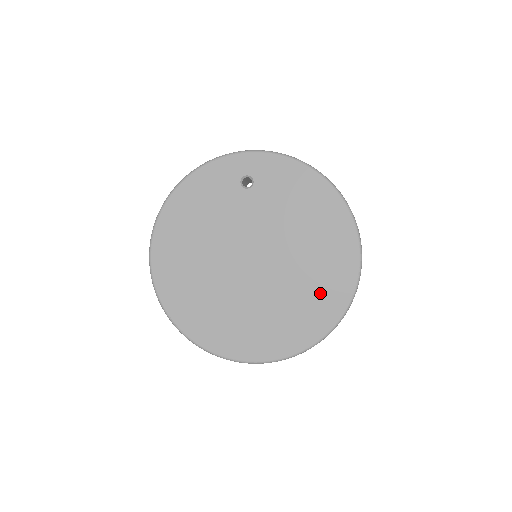
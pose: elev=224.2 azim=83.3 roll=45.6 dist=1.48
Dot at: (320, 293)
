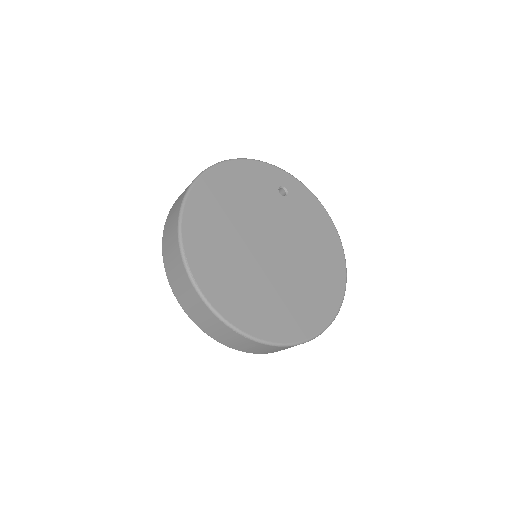
Dot at: (314, 301)
